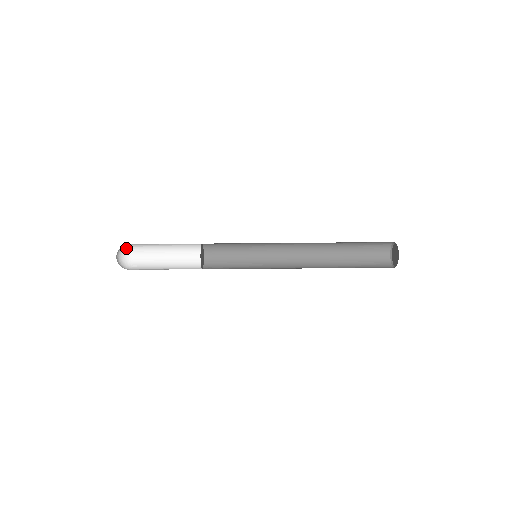
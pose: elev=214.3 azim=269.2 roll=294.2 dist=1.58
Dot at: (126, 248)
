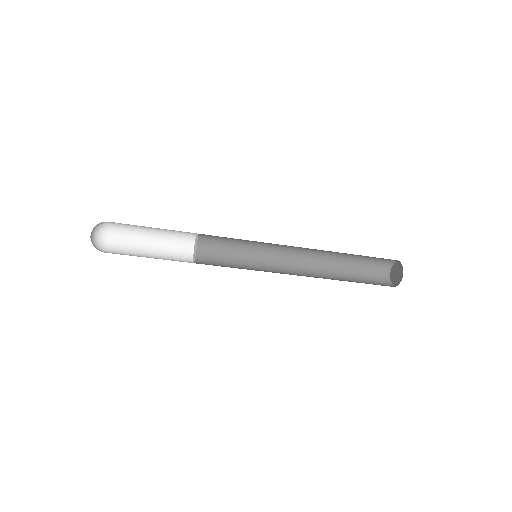
Dot at: (101, 236)
